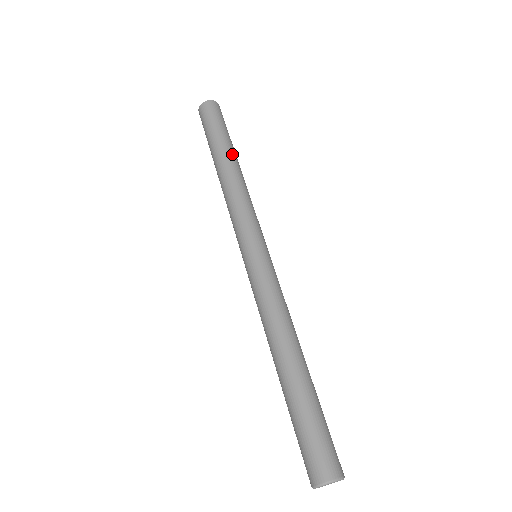
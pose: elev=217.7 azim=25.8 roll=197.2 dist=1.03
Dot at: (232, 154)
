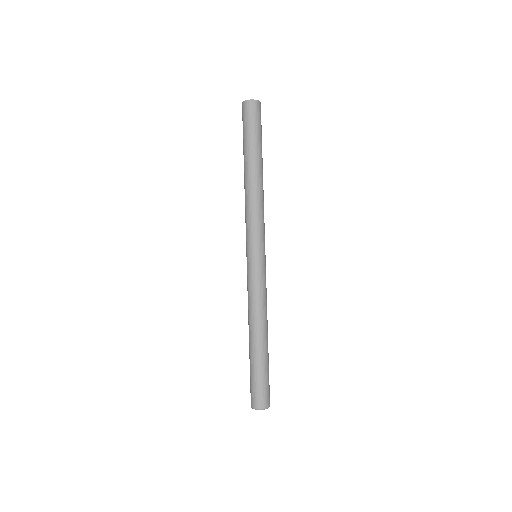
Dot at: (252, 163)
